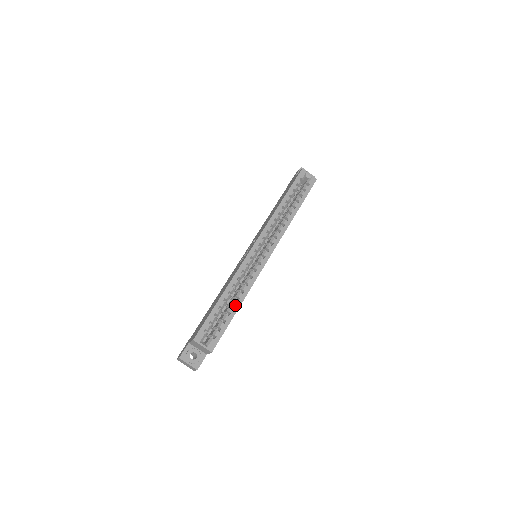
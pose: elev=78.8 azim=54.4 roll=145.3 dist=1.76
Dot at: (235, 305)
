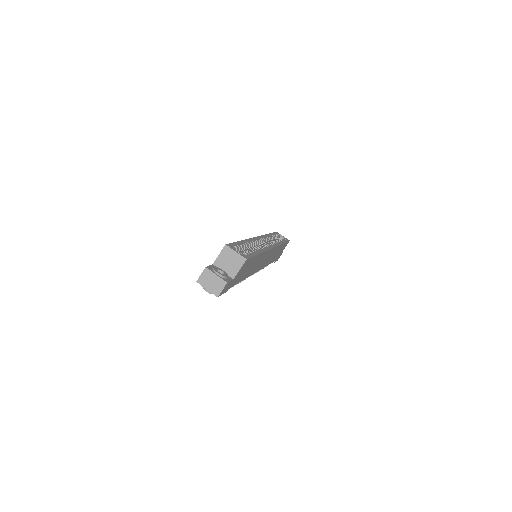
Dot at: (256, 250)
